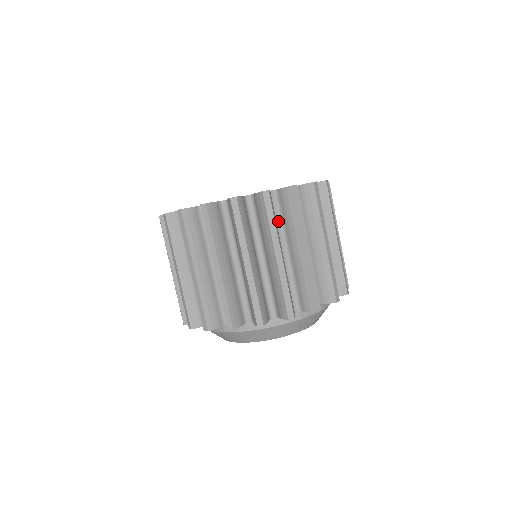
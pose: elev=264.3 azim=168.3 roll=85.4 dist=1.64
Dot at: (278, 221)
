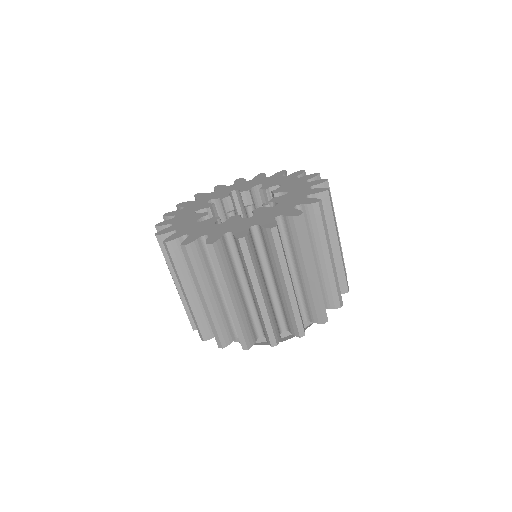
Dot at: (238, 260)
